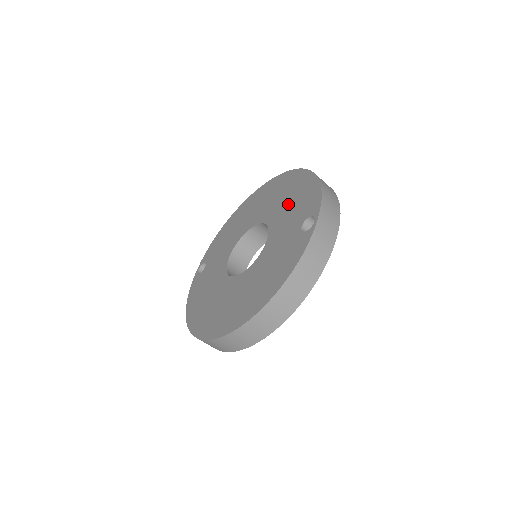
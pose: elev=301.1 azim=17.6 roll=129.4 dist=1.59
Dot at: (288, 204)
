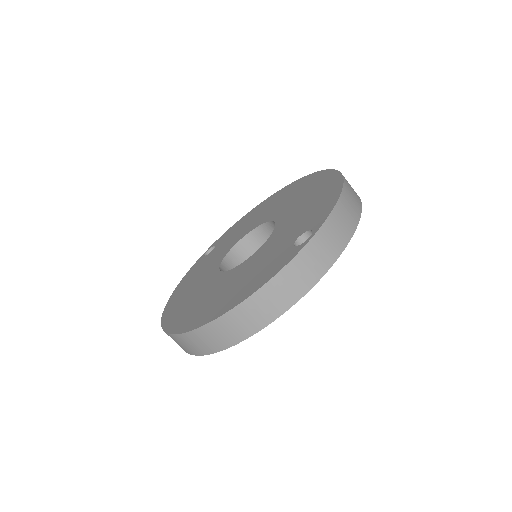
Dot at: (303, 208)
